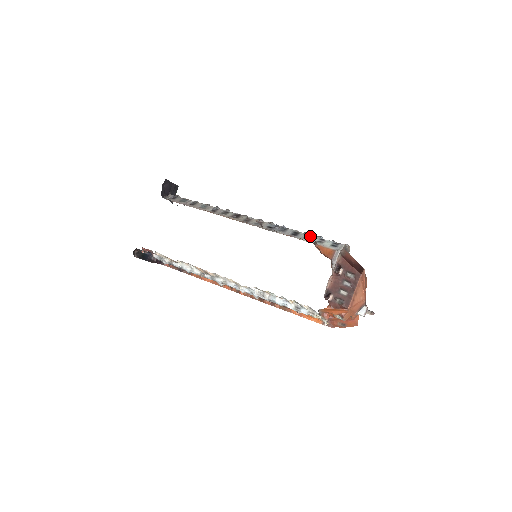
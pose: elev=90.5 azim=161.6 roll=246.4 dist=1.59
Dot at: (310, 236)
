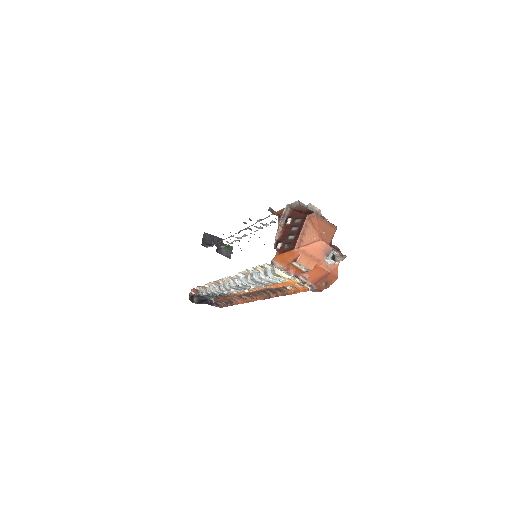
Dot at: occluded
